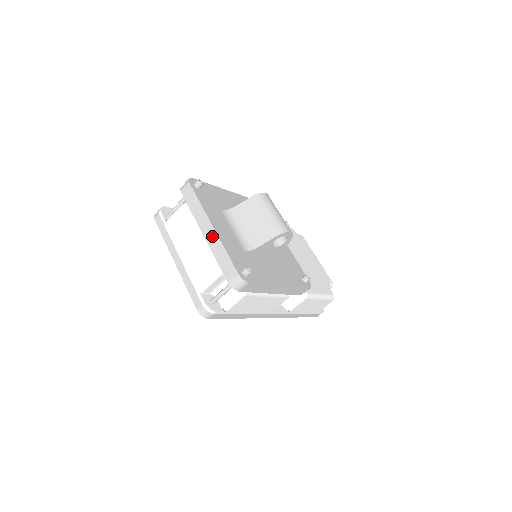
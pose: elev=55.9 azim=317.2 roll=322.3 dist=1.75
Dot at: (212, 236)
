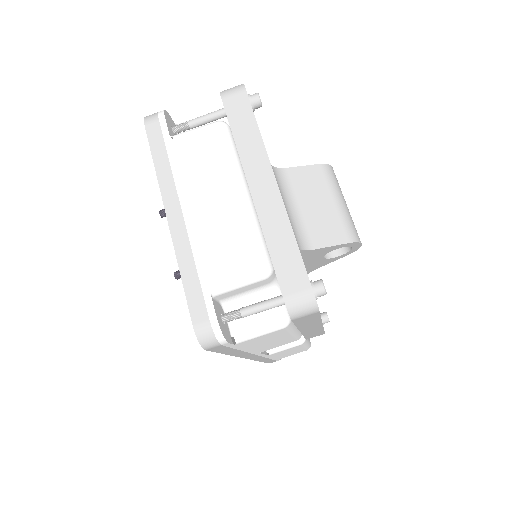
Dot at: (271, 200)
